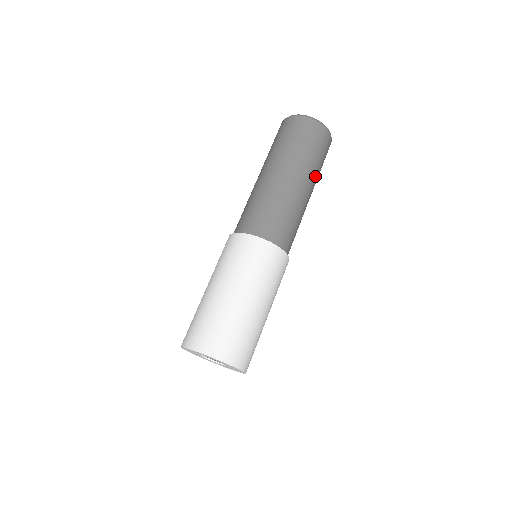
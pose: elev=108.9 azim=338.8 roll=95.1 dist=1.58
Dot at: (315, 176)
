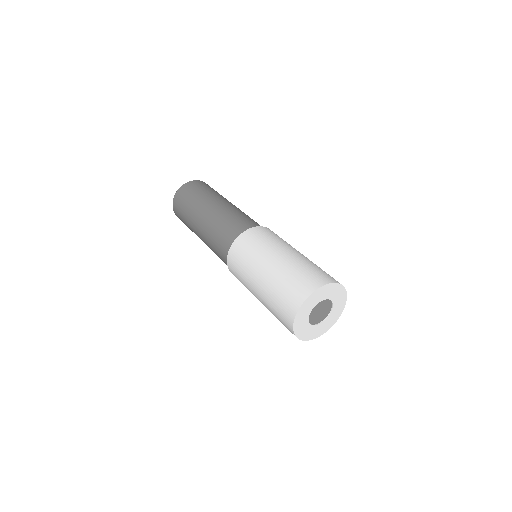
Dot at: occluded
